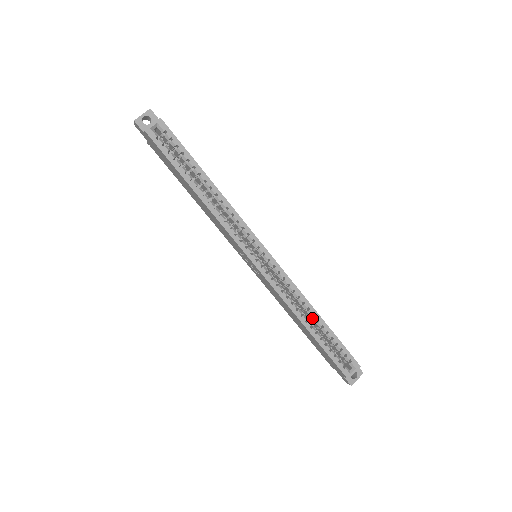
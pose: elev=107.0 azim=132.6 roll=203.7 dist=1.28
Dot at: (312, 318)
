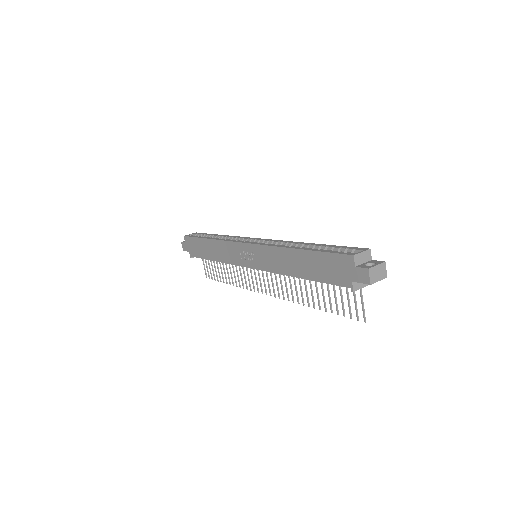
Dot at: occluded
